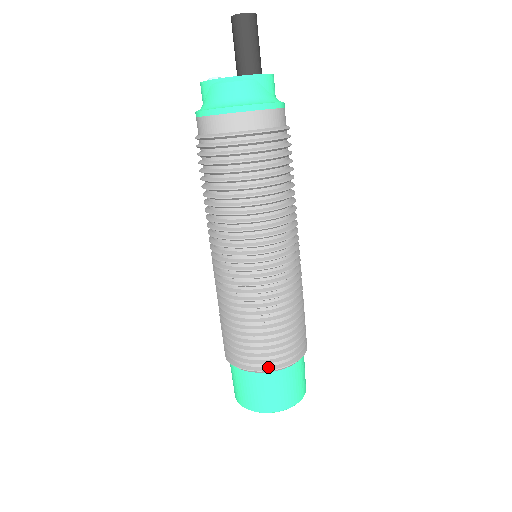
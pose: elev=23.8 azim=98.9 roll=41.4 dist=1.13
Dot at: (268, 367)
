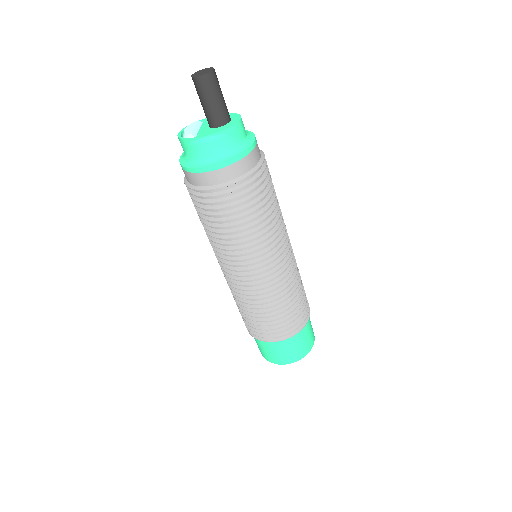
Dot at: (280, 338)
